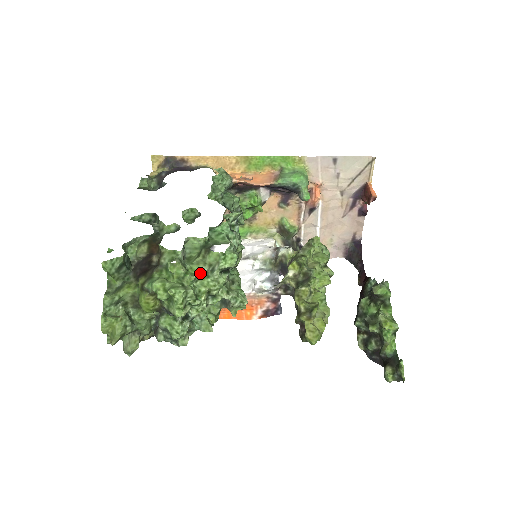
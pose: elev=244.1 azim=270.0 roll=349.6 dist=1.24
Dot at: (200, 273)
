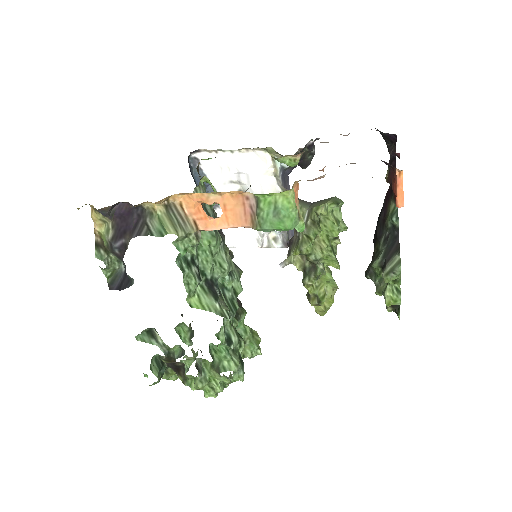
Dot at: occluded
